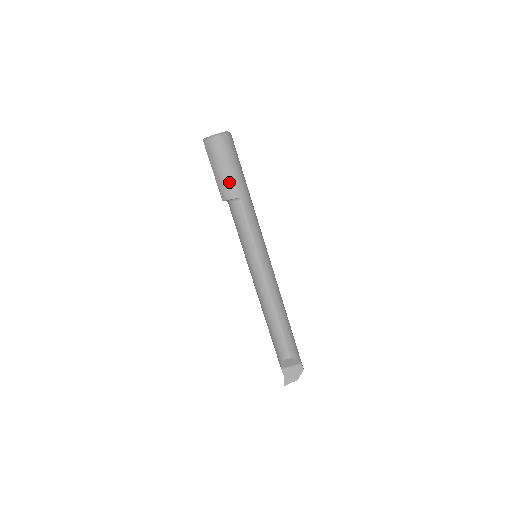
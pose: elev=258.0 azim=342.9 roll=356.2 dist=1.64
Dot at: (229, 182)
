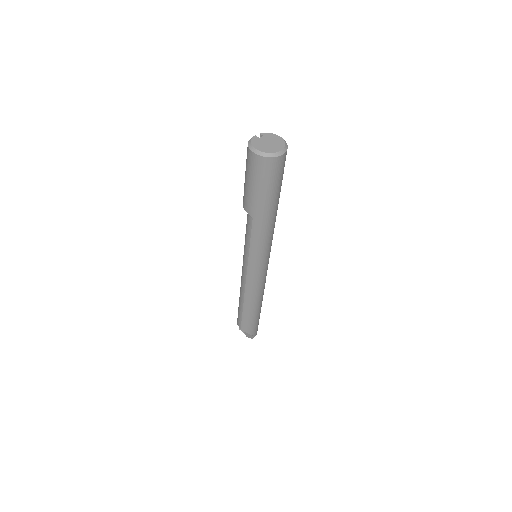
Dot at: (248, 198)
